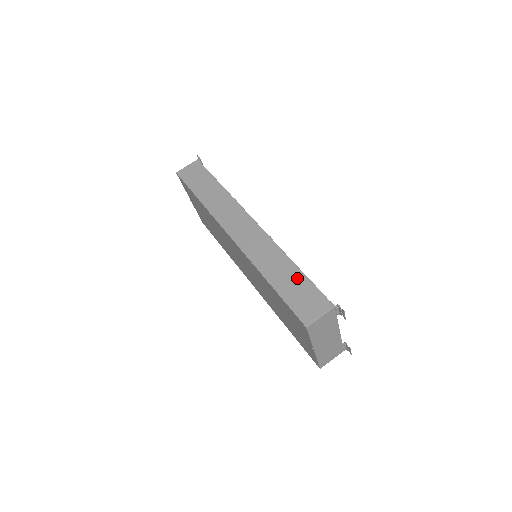
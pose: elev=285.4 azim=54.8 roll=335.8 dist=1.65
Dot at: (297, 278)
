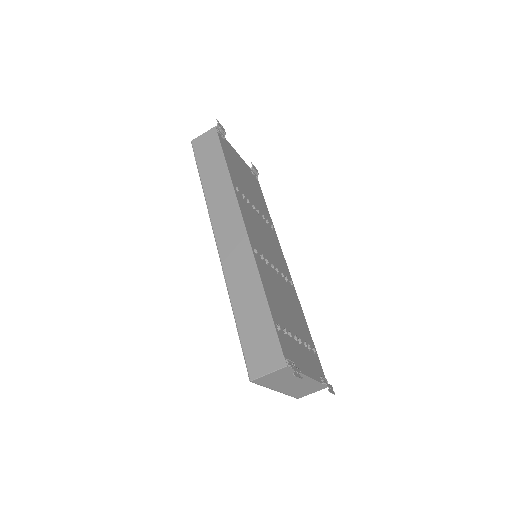
Dot at: (261, 315)
